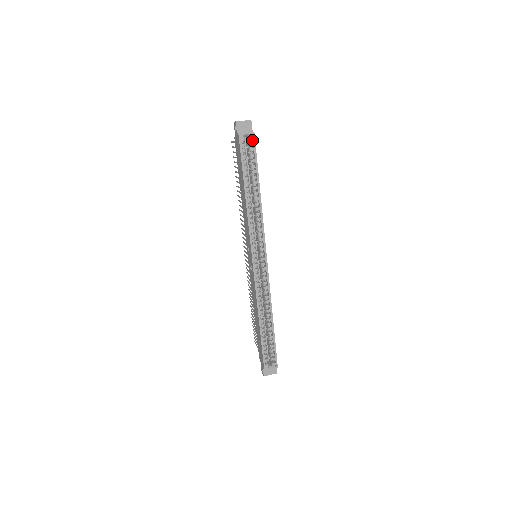
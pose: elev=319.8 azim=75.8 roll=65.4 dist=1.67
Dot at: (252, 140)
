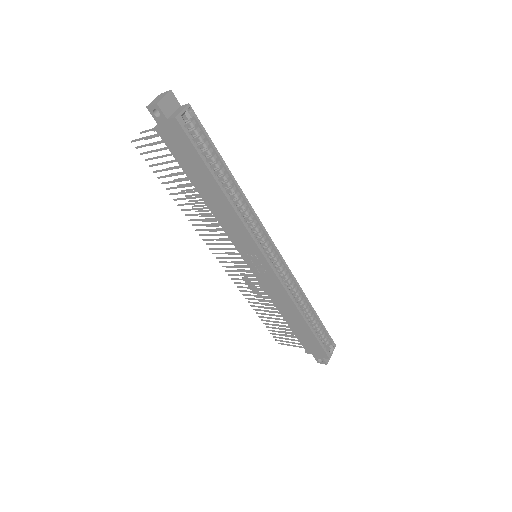
Dot at: (190, 117)
